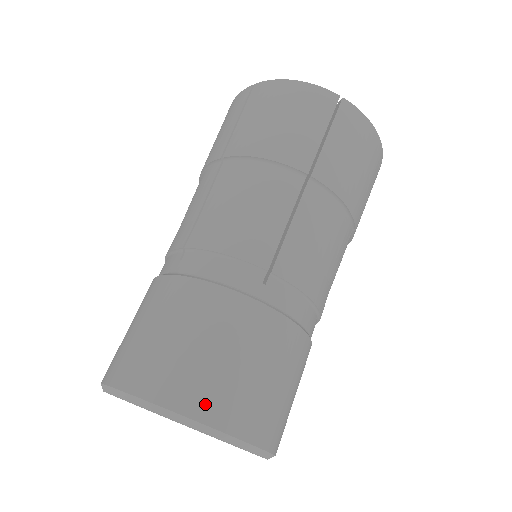
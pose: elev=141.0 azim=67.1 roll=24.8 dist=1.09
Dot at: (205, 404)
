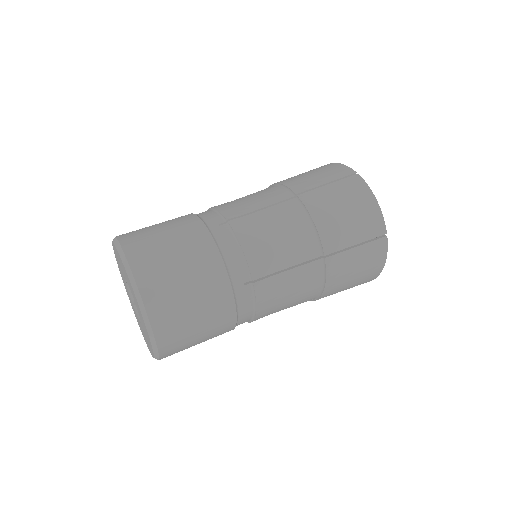
Dot at: (158, 310)
